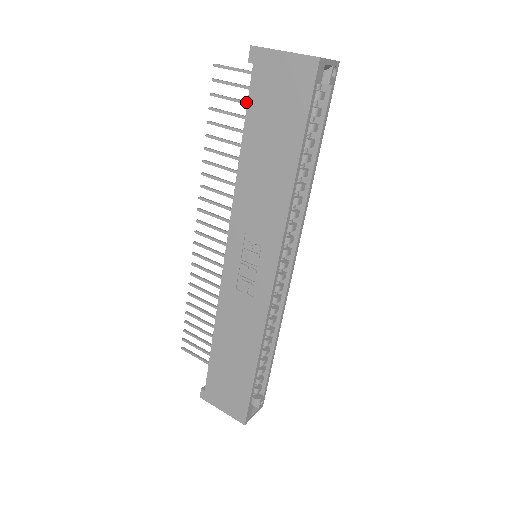
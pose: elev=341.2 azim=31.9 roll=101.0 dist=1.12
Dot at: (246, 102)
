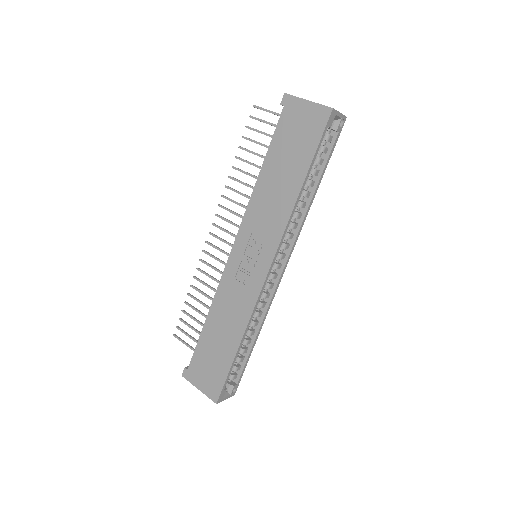
Dot at: (272, 136)
